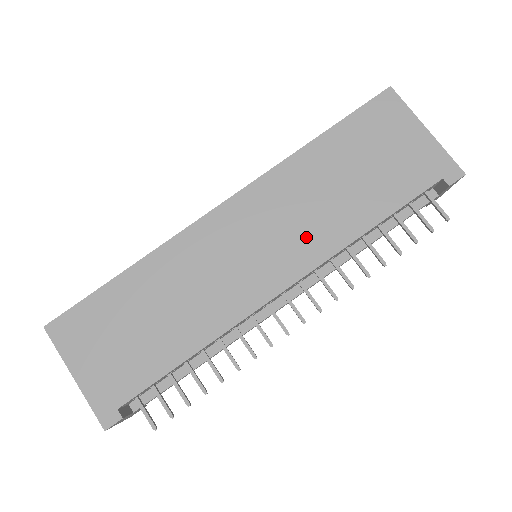
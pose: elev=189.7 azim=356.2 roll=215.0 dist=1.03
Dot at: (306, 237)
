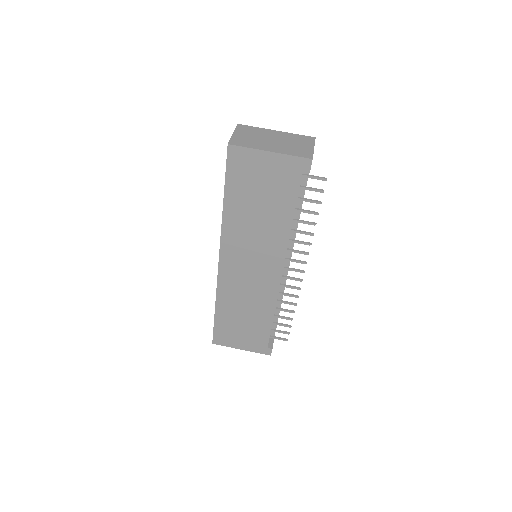
Dot at: (268, 248)
